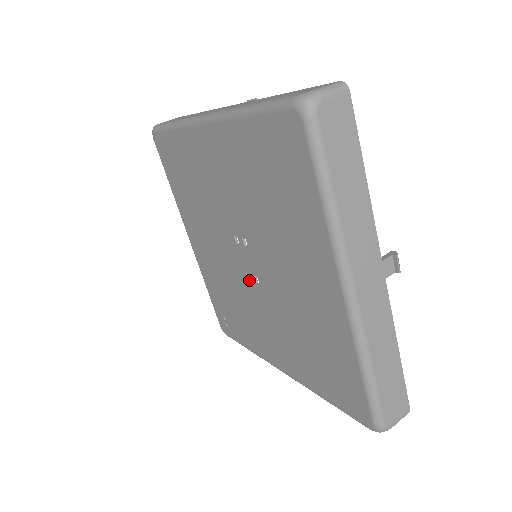
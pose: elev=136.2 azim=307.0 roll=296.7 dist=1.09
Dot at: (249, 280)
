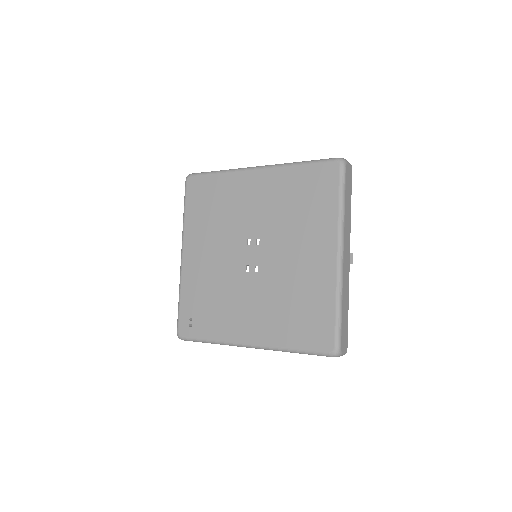
Dot at: occluded
